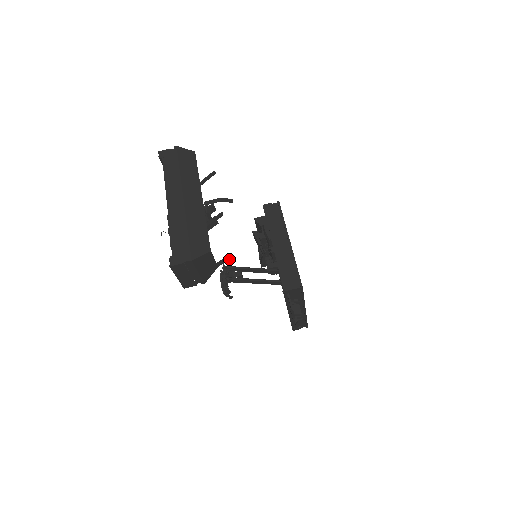
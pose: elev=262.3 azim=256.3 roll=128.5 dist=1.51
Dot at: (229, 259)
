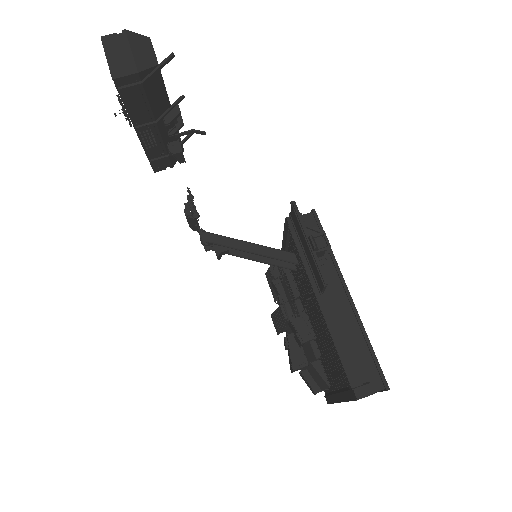
Dot at: (171, 55)
